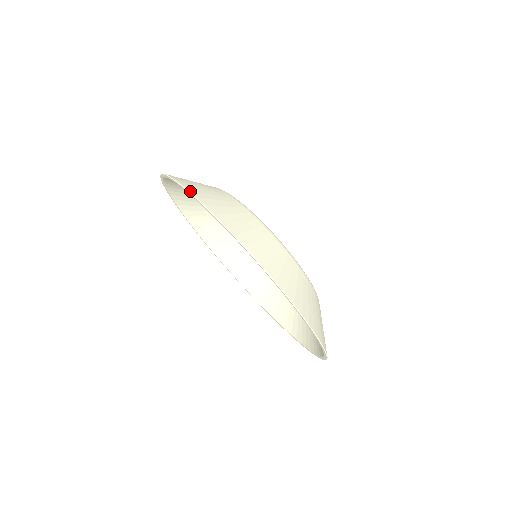
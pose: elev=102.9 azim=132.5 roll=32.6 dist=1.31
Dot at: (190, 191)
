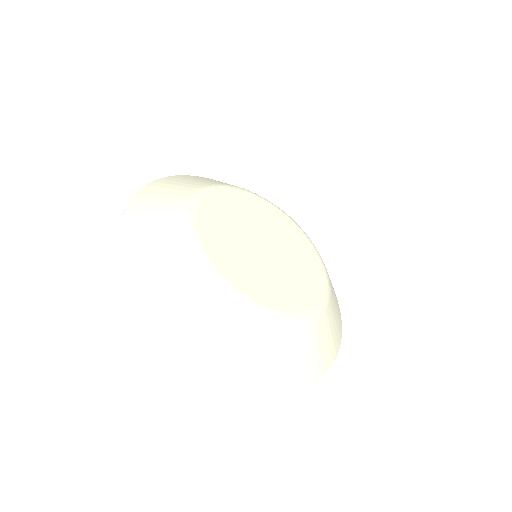
Dot at: (124, 254)
